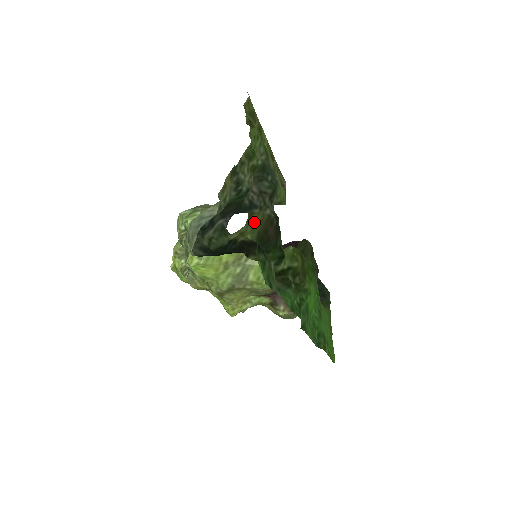
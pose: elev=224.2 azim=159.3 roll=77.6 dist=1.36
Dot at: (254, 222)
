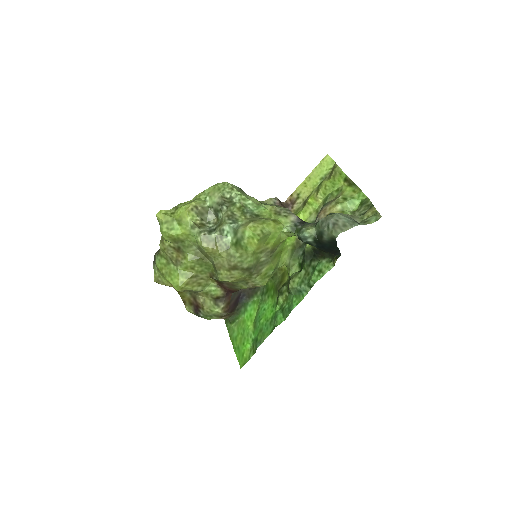
Dot at: occluded
